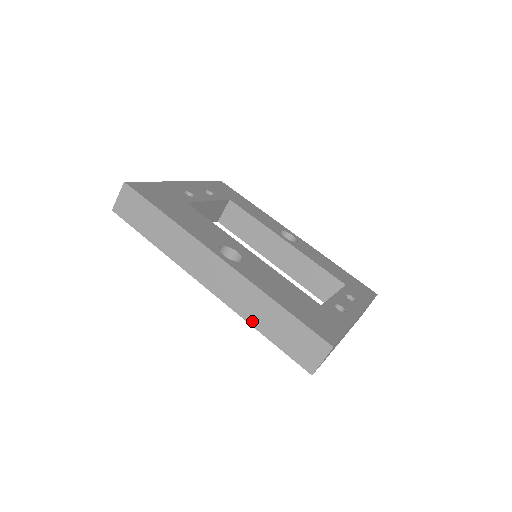
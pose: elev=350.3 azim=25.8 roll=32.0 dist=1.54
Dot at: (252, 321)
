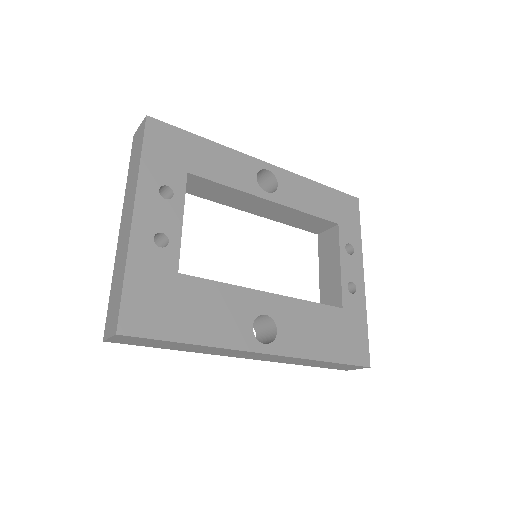
Dot at: (296, 364)
